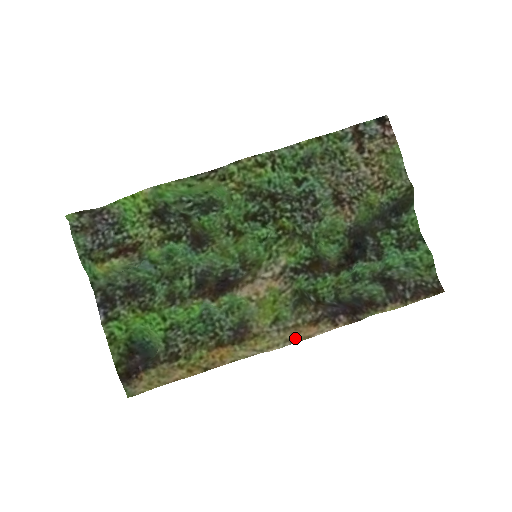
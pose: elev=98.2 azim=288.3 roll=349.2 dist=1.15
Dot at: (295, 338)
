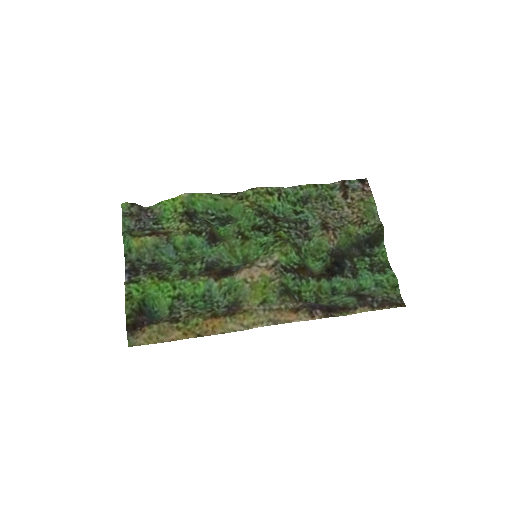
Dot at: (277, 320)
